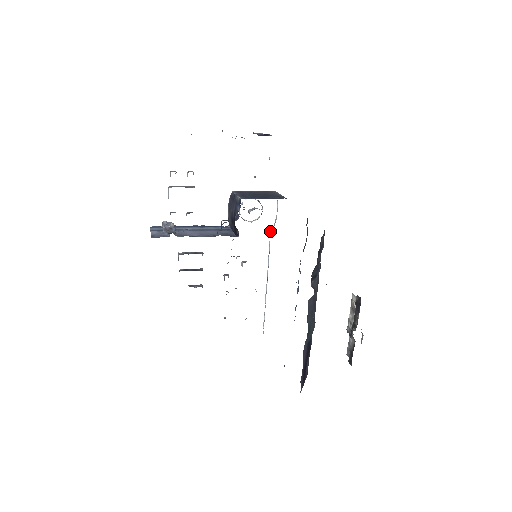
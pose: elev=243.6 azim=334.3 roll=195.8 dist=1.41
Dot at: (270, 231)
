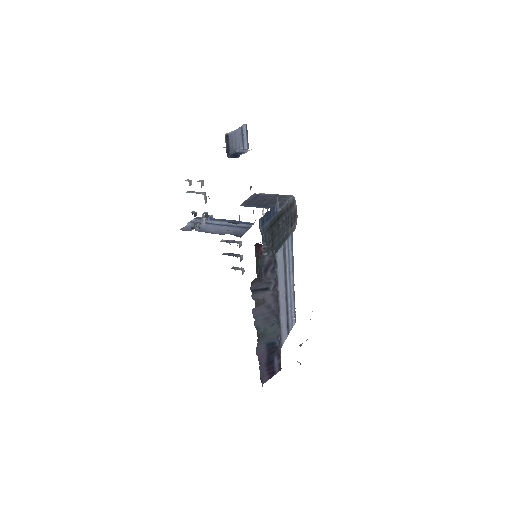
Dot at: occluded
